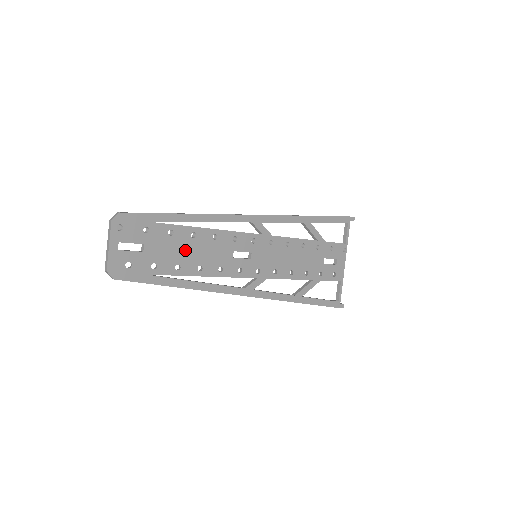
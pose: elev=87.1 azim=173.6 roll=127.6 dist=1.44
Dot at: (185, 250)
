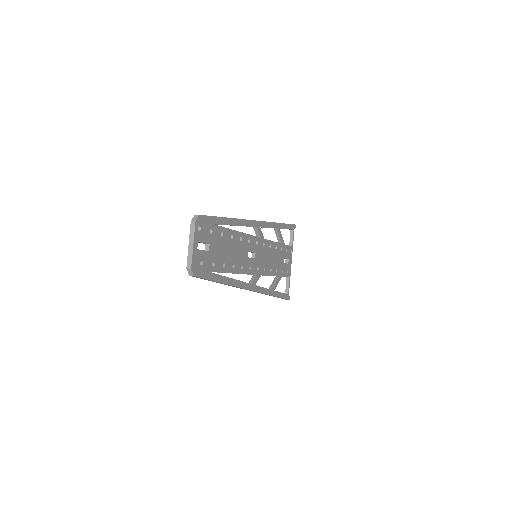
Dot at: (227, 250)
